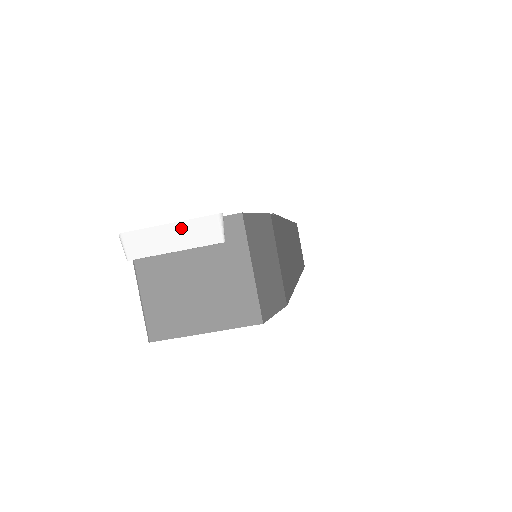
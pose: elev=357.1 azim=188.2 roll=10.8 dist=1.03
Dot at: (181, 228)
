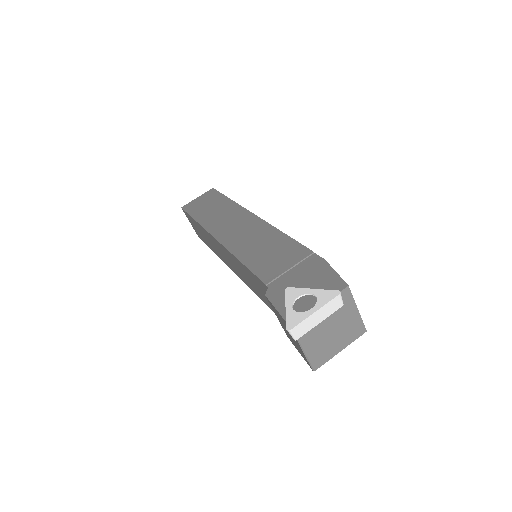
Dot at: (322, 310)
